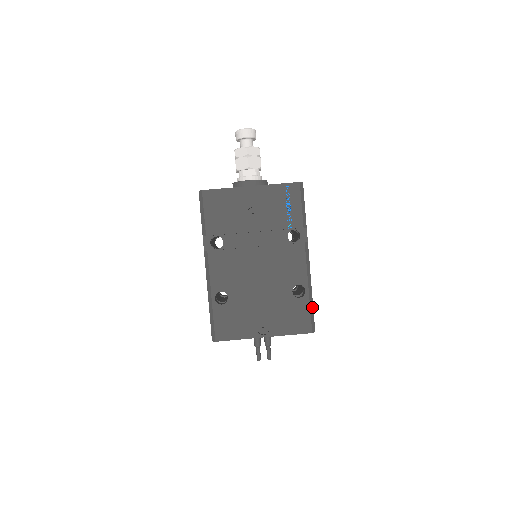
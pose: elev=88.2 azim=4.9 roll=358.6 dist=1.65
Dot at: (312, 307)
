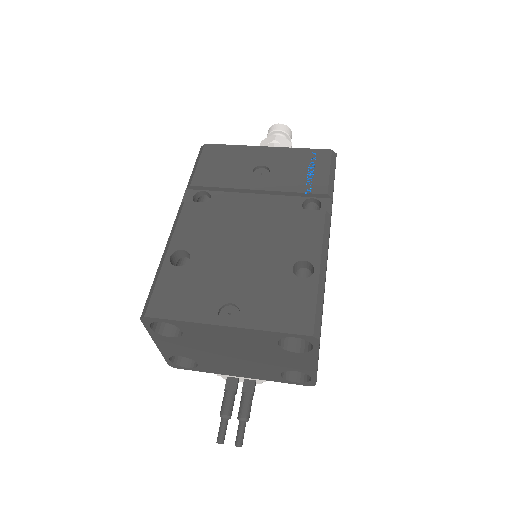
Dot at: (321, 299)
